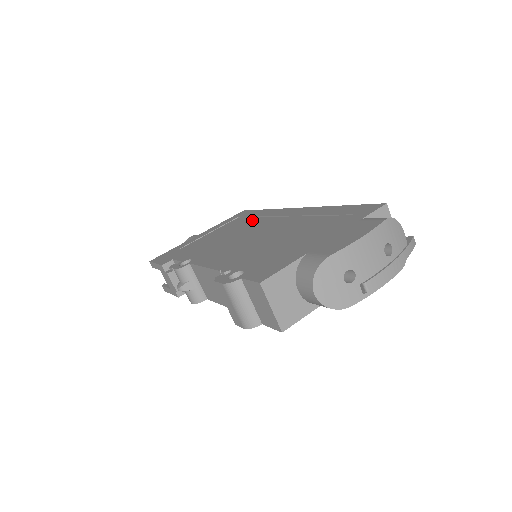
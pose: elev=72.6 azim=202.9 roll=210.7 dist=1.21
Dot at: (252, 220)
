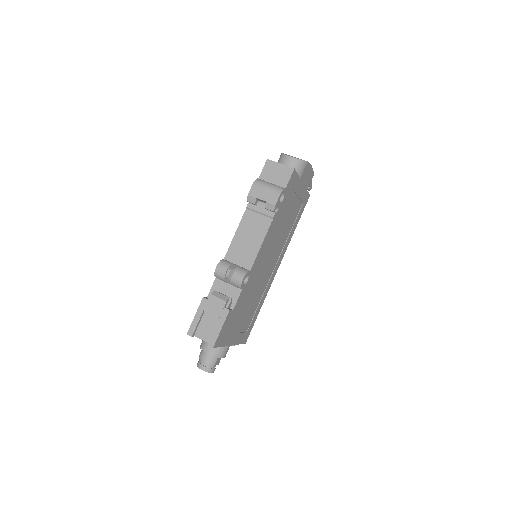
Dot at: occluded
